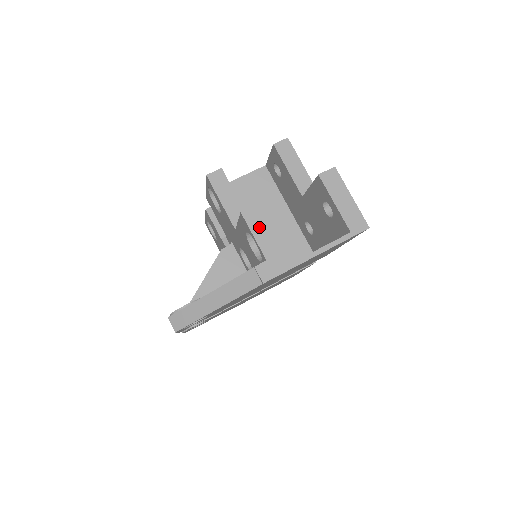
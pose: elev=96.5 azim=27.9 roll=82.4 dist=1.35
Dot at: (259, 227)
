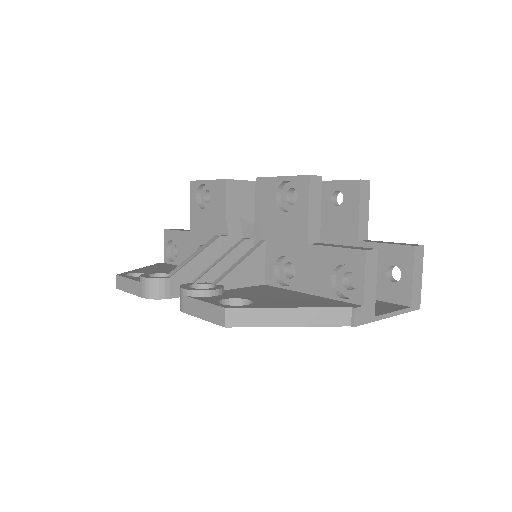
Dot at: (371, 272)
